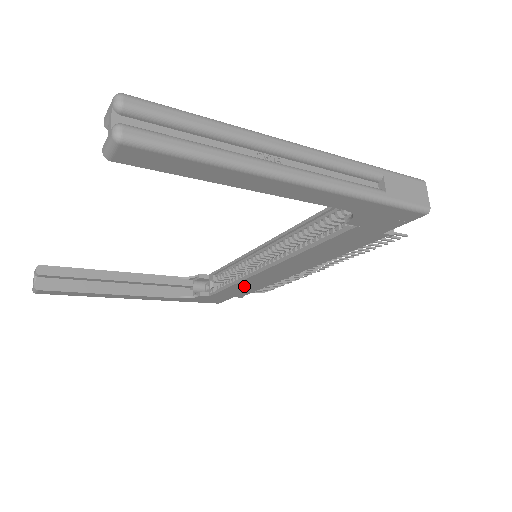
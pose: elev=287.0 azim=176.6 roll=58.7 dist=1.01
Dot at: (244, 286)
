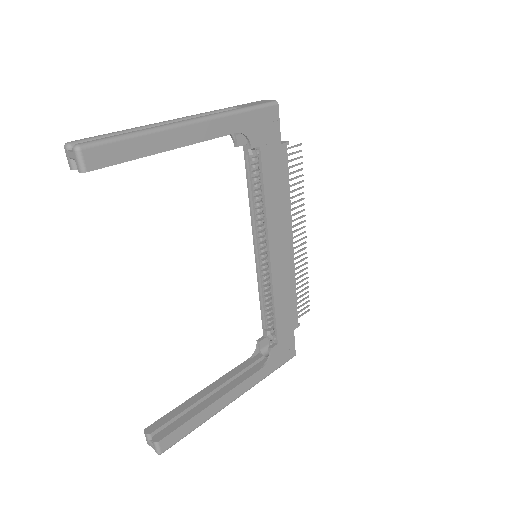
Dot at: (282, 300)
